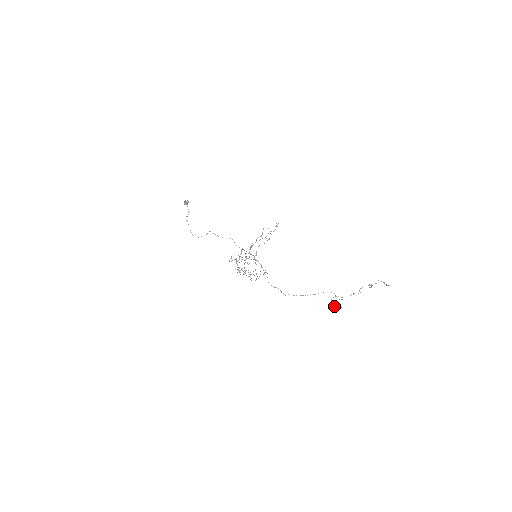
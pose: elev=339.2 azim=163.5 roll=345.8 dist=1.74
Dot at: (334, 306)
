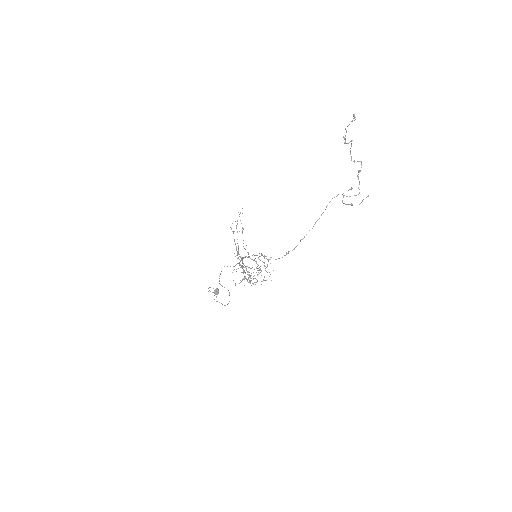
Dot at: occluded
